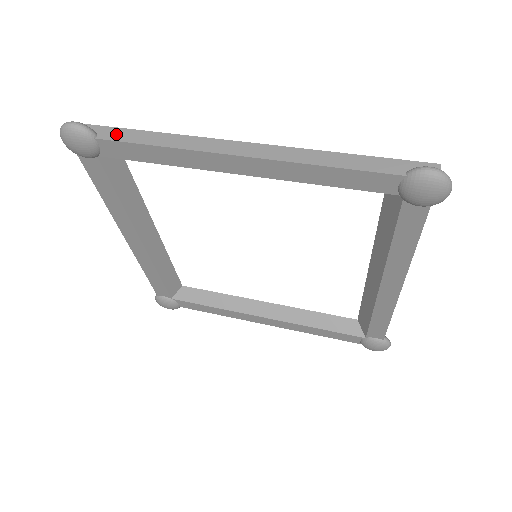
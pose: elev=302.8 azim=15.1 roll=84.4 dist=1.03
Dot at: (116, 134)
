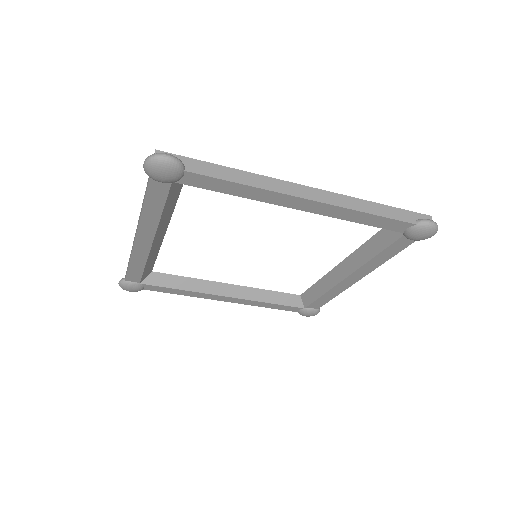
Dot at: (203, 168)
